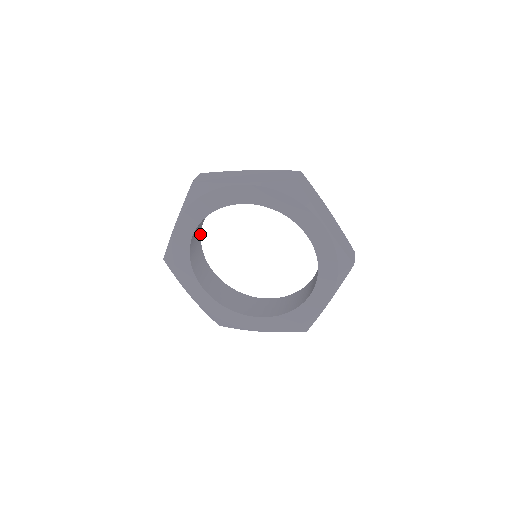
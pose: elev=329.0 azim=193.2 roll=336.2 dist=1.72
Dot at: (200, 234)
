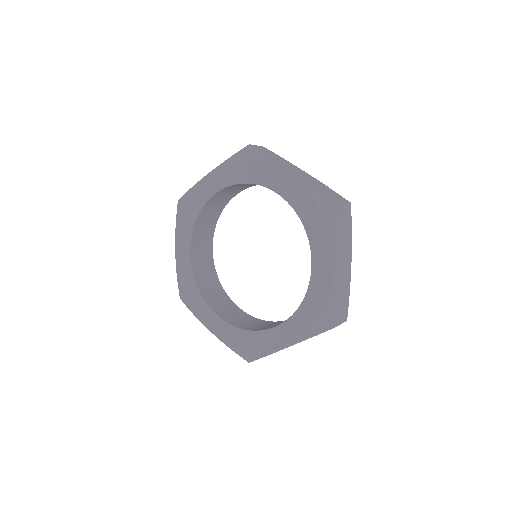
Dot at: (225, 204)
